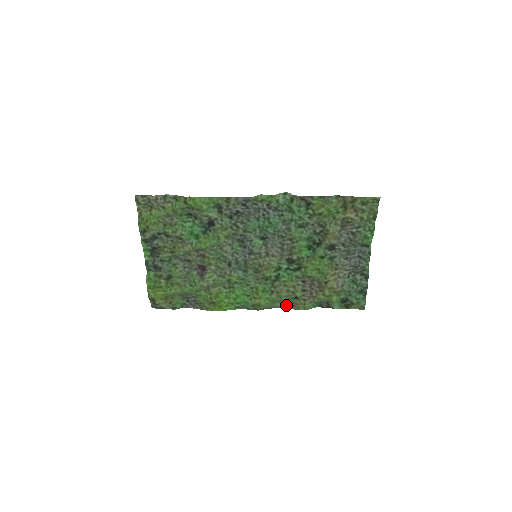
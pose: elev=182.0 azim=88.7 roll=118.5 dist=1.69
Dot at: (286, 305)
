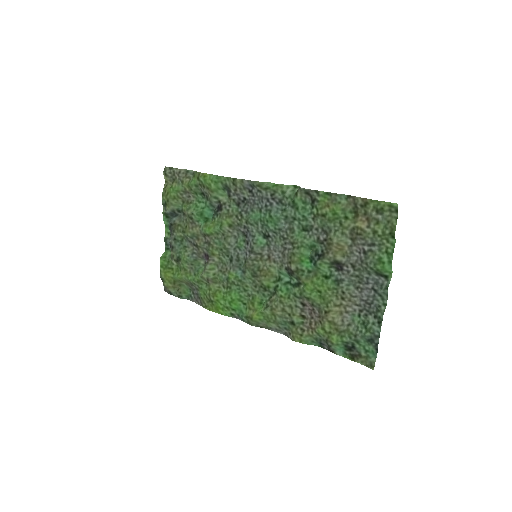
Dot at: (282, 330)
